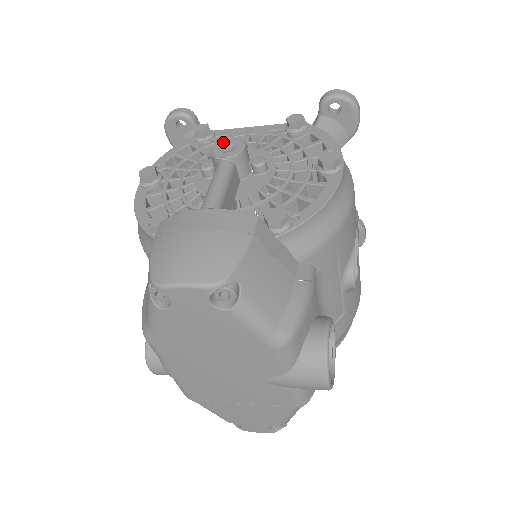
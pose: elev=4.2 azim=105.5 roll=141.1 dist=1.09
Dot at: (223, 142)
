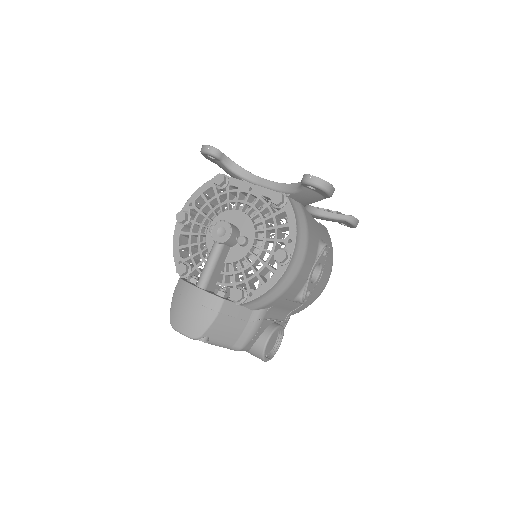
Dot at: (220, 224)
